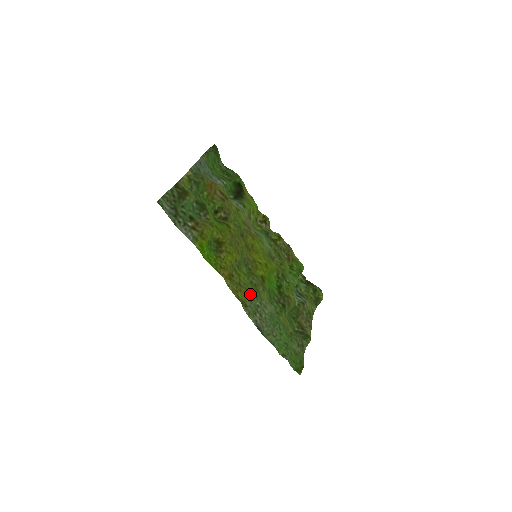
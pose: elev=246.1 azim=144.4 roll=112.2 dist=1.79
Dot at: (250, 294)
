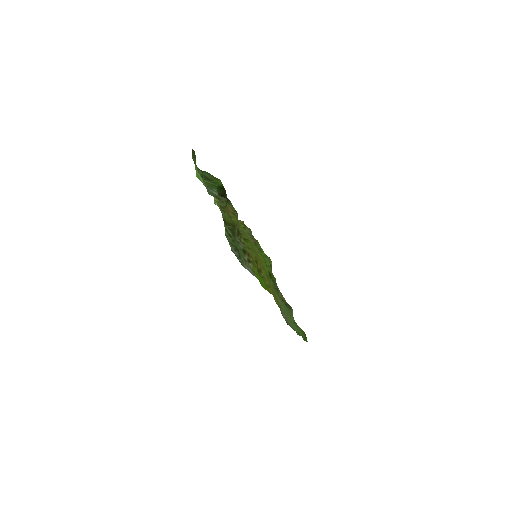
Dot at: occluded
